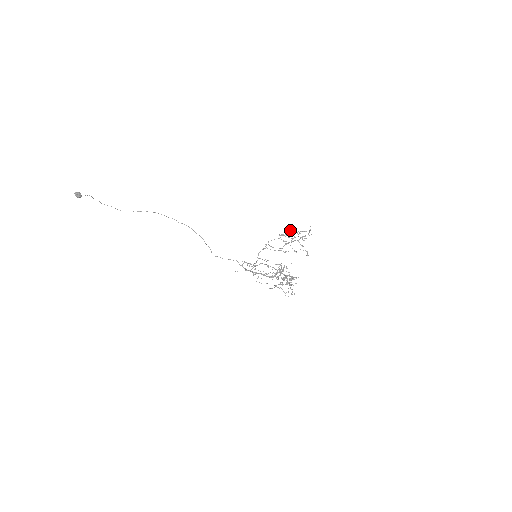
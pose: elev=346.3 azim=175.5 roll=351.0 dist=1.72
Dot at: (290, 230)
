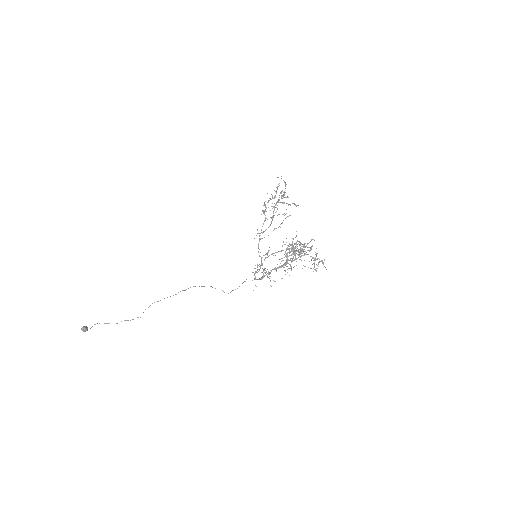
Dot at: occluded
